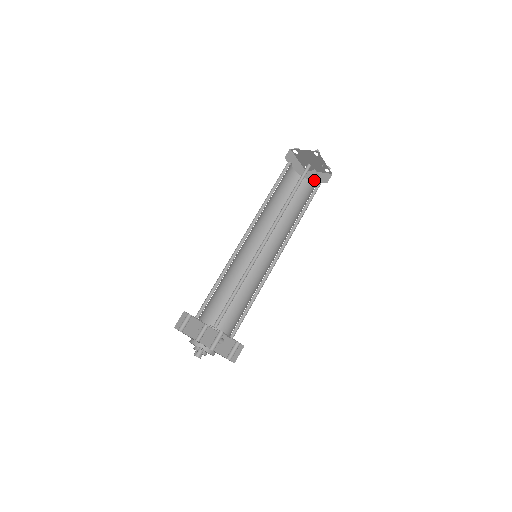
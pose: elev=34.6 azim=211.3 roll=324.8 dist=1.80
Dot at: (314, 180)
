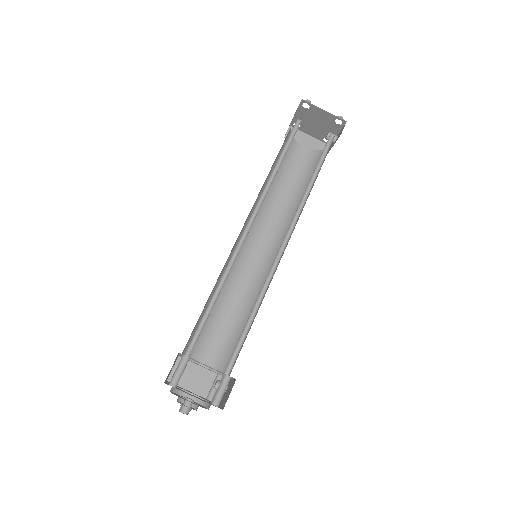
Dot at: (333, 145)
